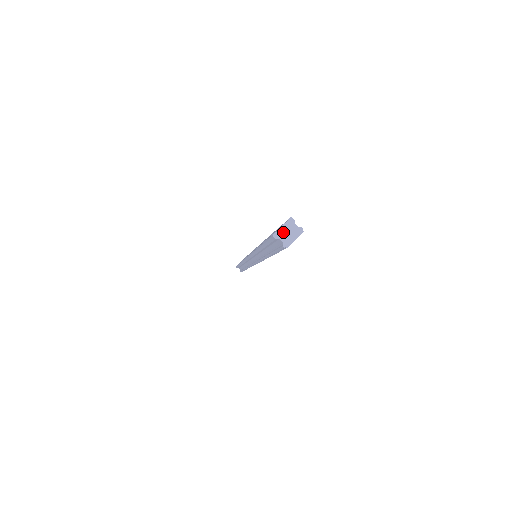
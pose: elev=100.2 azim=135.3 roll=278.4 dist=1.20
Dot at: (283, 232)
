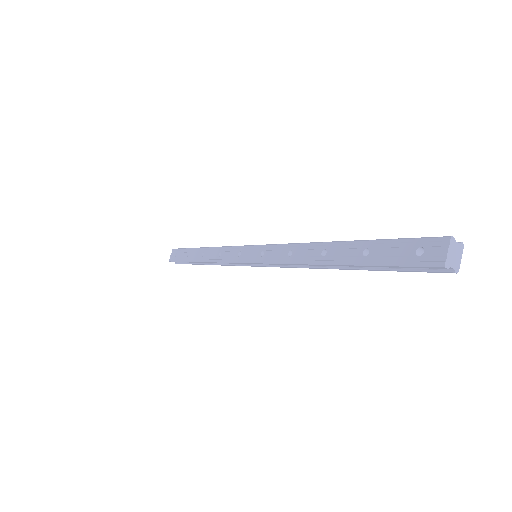
Dot at: (451, 257)
